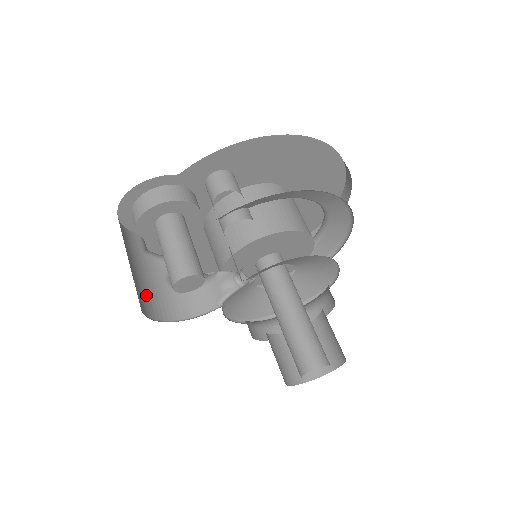
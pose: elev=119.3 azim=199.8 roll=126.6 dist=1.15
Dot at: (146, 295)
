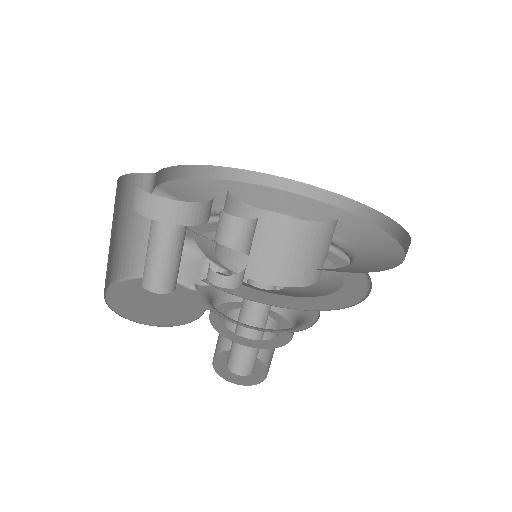
Dot at: (126, 253)
